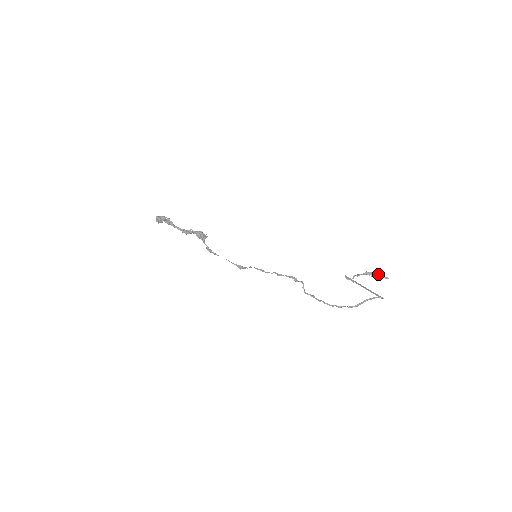
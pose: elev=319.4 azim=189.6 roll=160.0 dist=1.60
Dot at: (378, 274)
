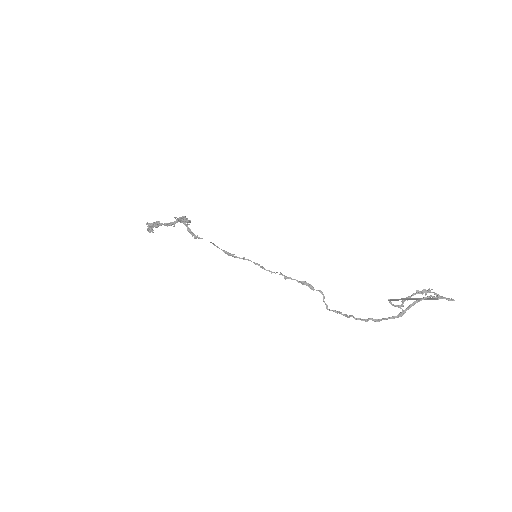
Dot at: occluded
